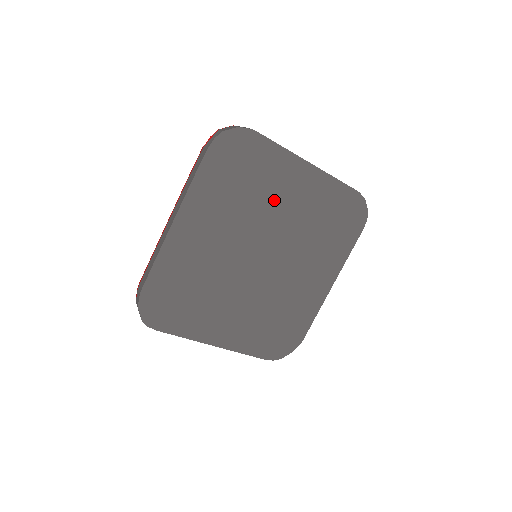
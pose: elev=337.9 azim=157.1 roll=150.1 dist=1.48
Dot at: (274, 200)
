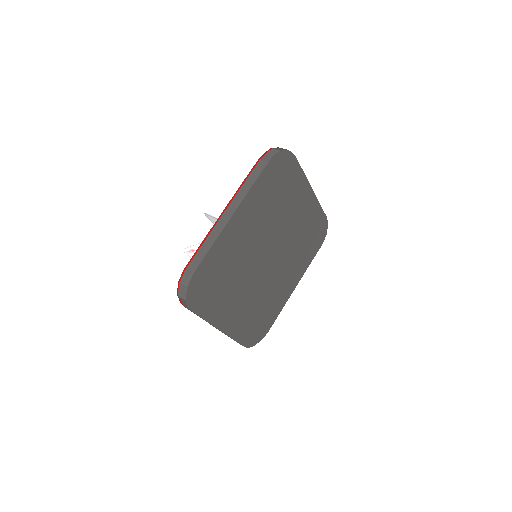
Dot at: (288, 212)
